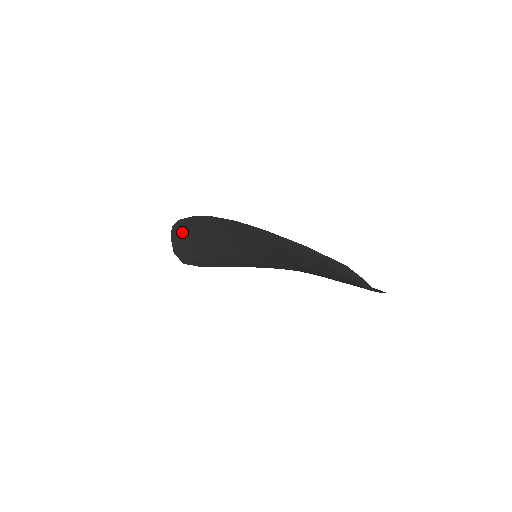
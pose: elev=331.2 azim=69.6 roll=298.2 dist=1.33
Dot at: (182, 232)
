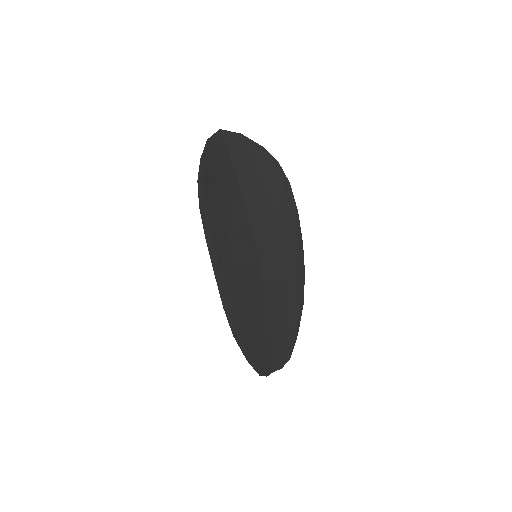
Dot at: (206, 193)
